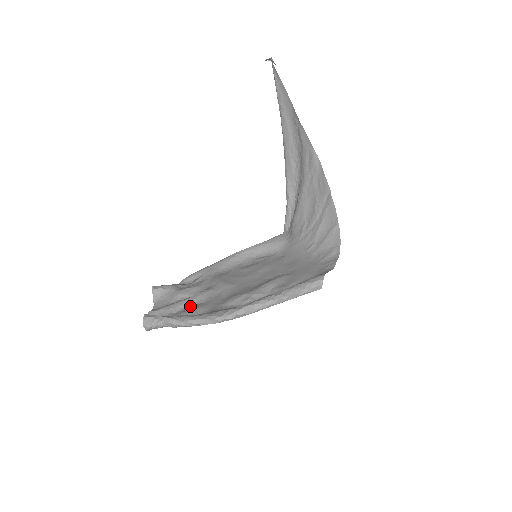
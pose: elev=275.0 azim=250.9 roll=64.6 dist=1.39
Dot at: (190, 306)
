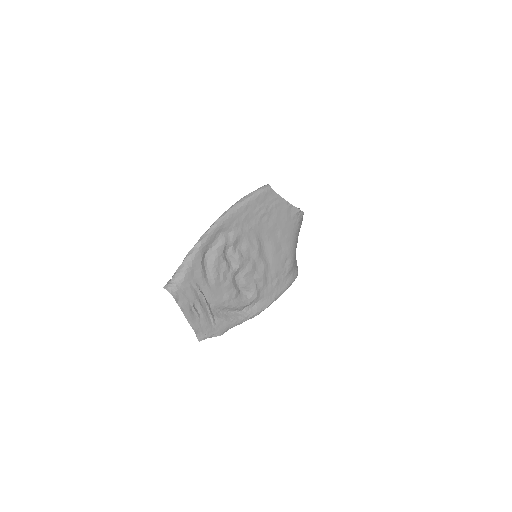
Dot at: (208, 285)
